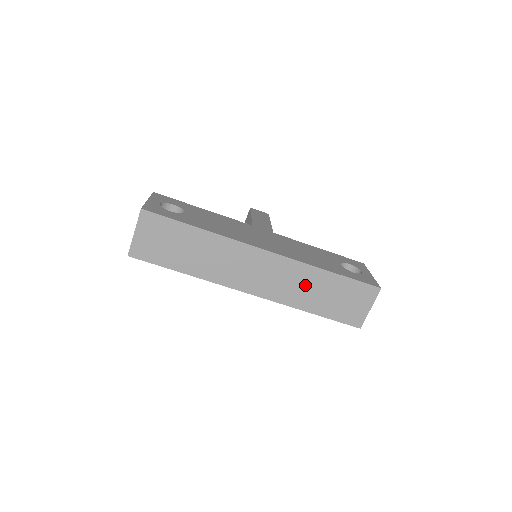
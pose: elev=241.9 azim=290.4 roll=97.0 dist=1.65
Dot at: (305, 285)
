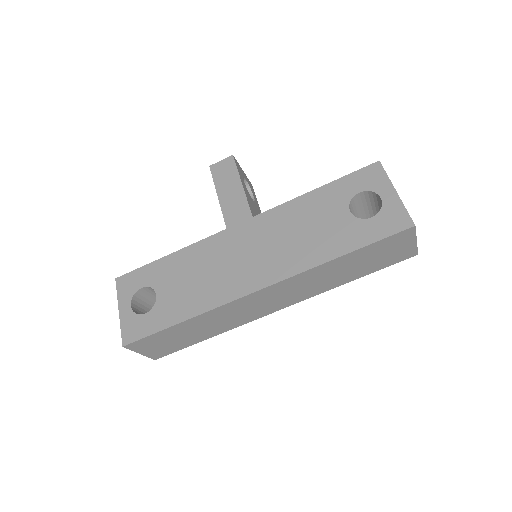
Dot at: (325, 277)
